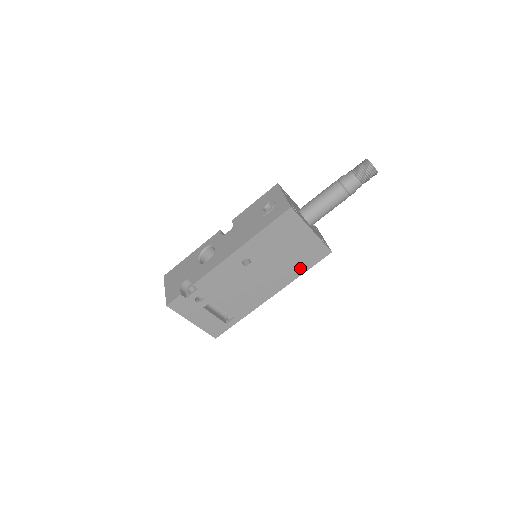
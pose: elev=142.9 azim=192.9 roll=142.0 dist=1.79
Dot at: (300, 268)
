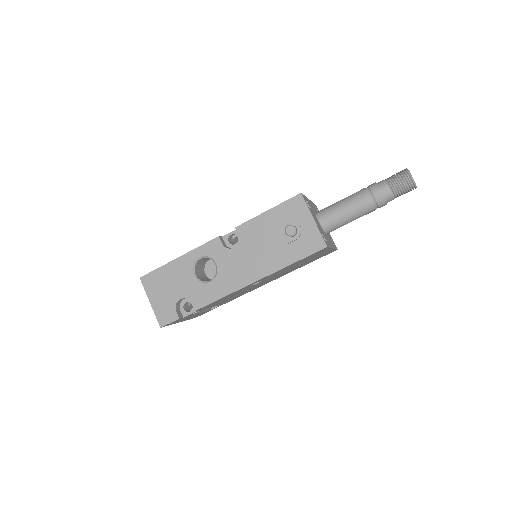
Dot at: occluded
